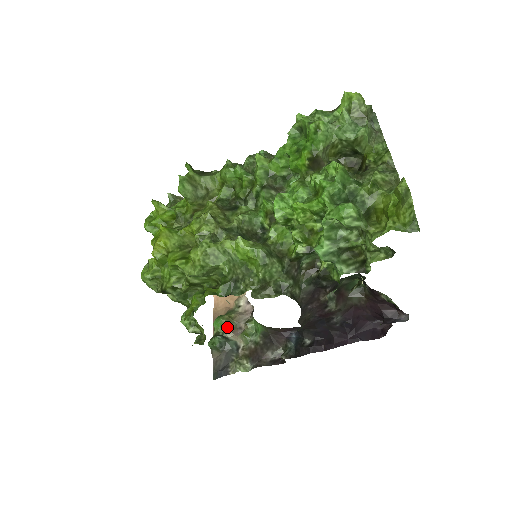
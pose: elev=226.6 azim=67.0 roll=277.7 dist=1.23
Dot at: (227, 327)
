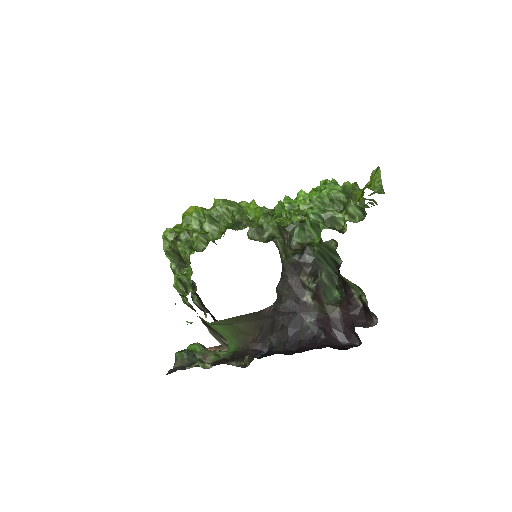
Dot at: (199, 351)
